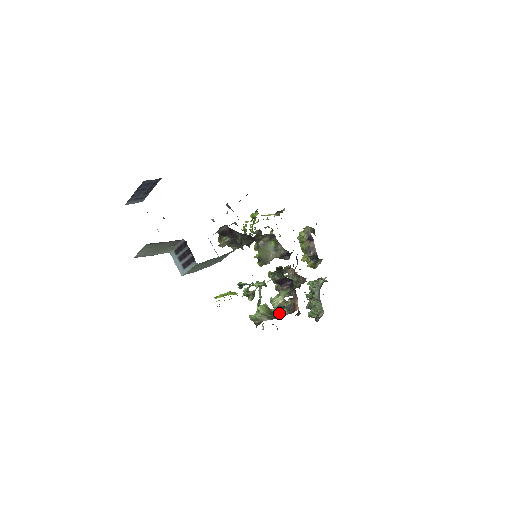
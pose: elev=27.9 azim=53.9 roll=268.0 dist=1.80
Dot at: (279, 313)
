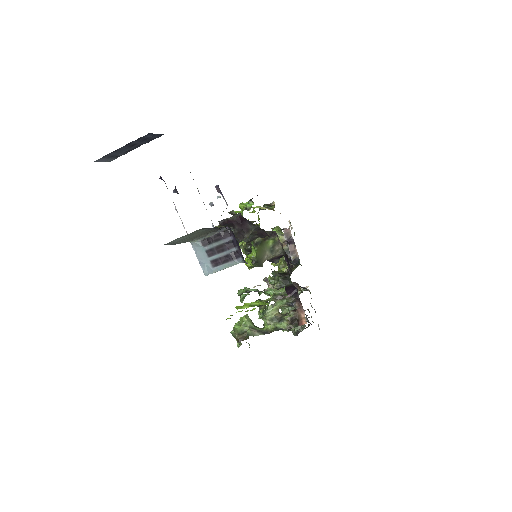
Dot at: (275, 327)
